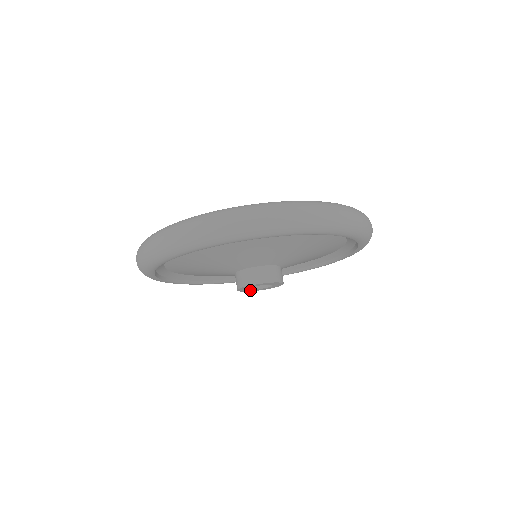
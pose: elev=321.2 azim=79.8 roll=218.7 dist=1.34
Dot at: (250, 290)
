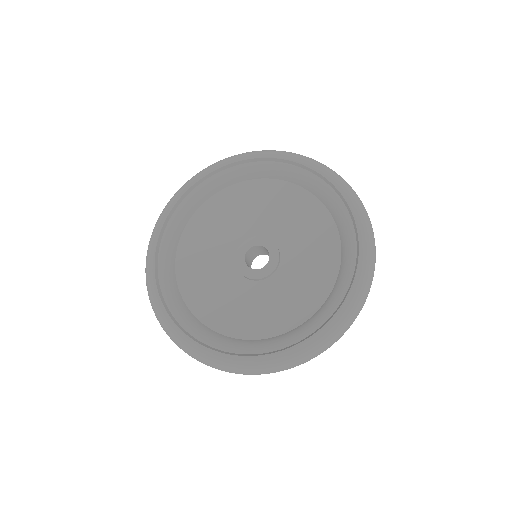
Dot at: occluded
